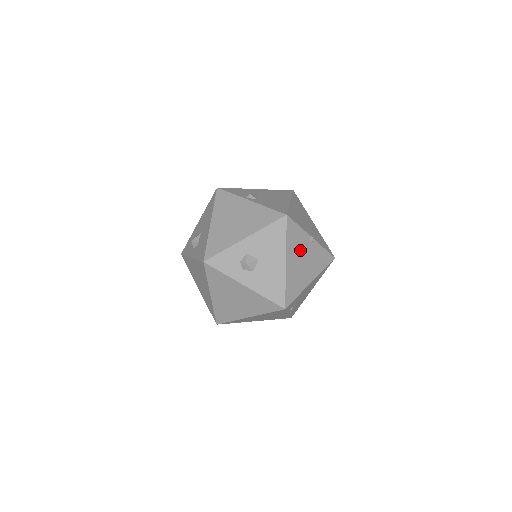
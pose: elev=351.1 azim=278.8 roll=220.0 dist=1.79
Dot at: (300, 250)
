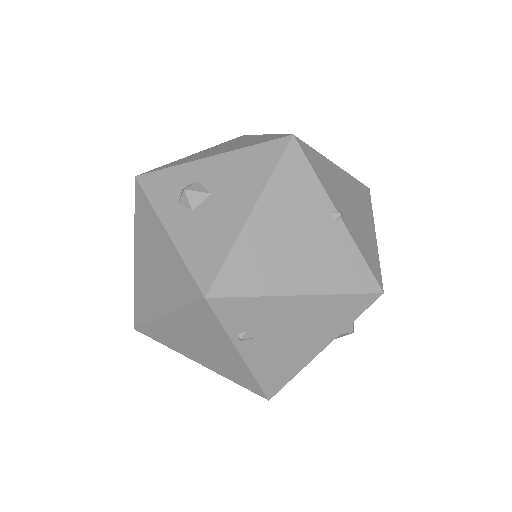
Dot at: (298, 215)
